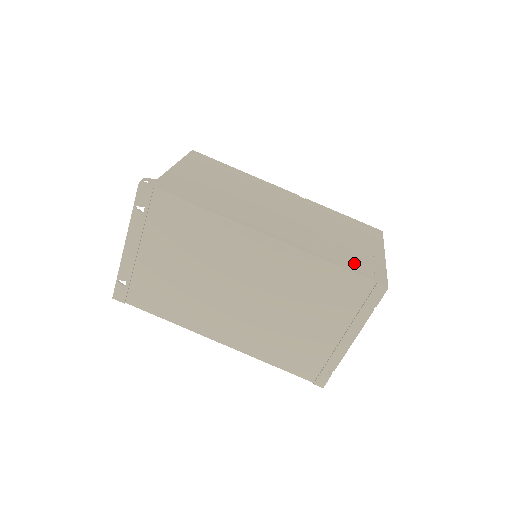
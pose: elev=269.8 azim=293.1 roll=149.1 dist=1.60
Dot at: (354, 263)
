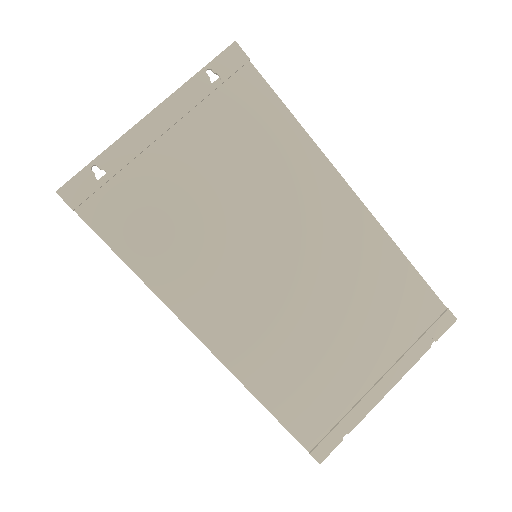
Dot at: occluded
